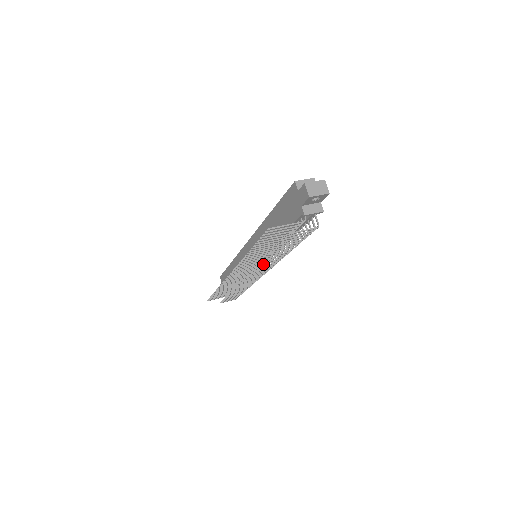
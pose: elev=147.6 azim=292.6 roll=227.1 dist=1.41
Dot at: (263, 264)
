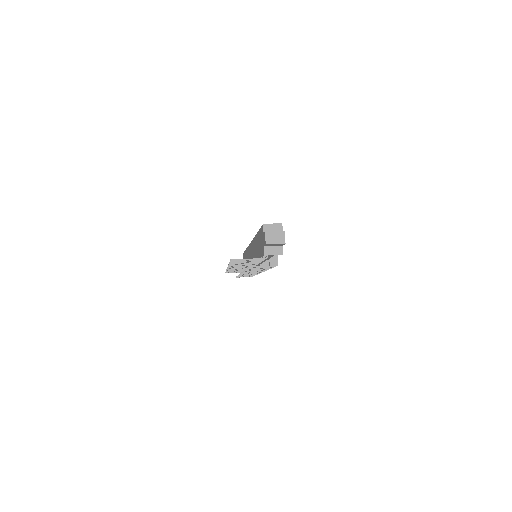
Dot at: occluded
